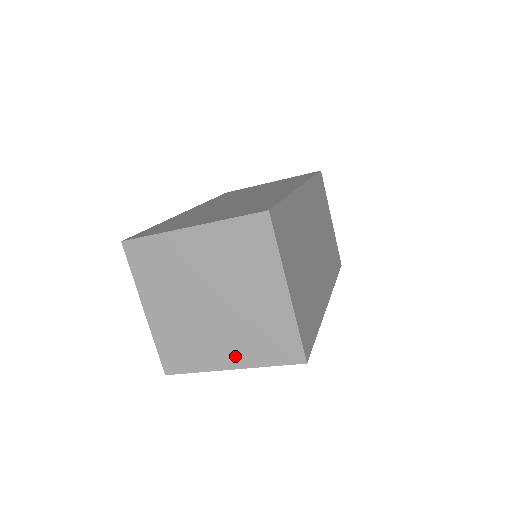
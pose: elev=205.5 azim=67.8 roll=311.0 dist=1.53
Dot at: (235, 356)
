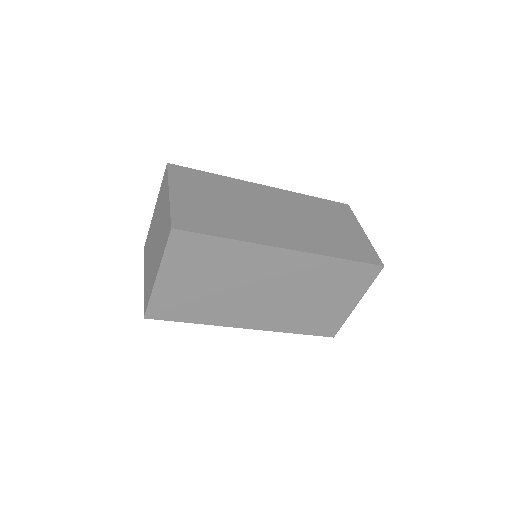
Dot at: (157, 265)
